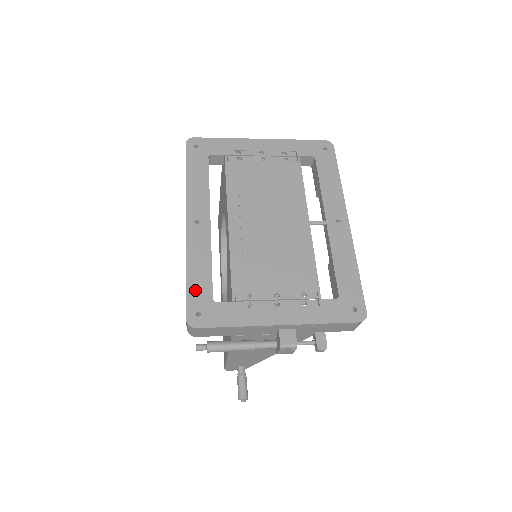
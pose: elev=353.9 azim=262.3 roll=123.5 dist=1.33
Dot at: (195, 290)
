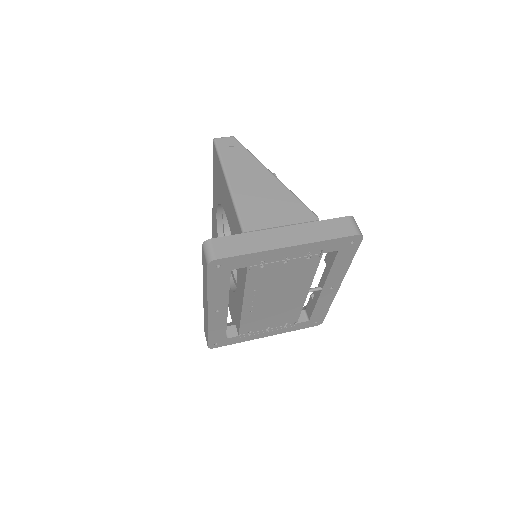
Dot at: (214, 338)
